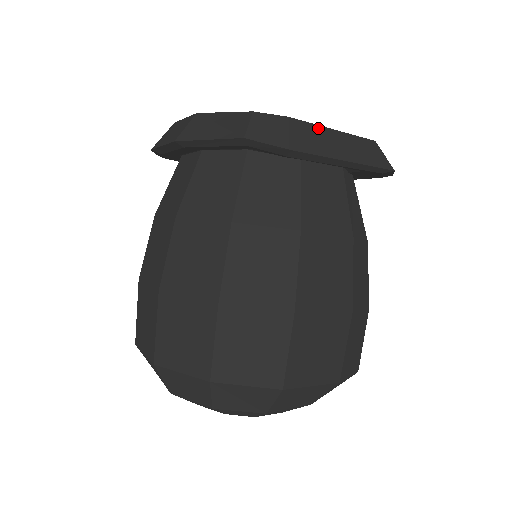
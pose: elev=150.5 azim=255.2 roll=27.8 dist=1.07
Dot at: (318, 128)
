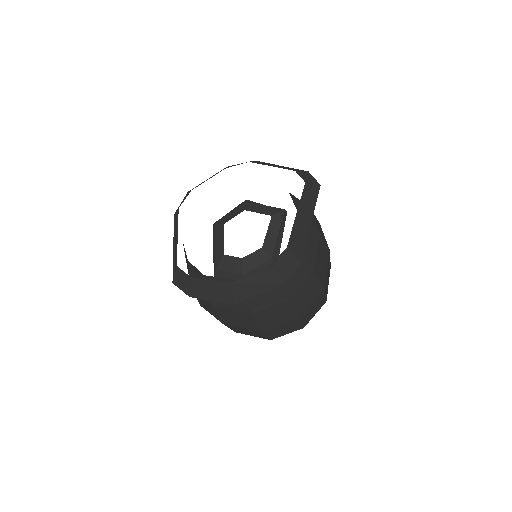
Dot at: (294, 228)
